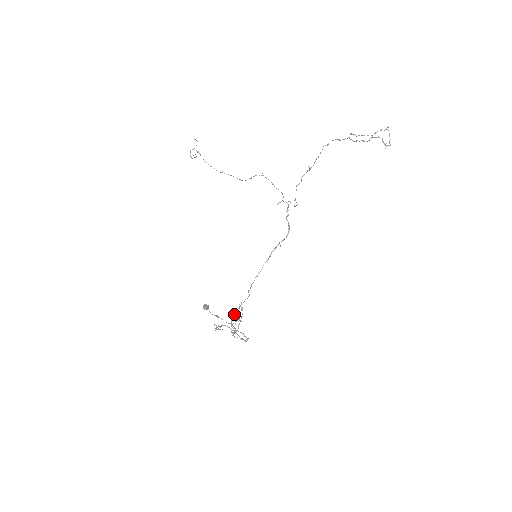
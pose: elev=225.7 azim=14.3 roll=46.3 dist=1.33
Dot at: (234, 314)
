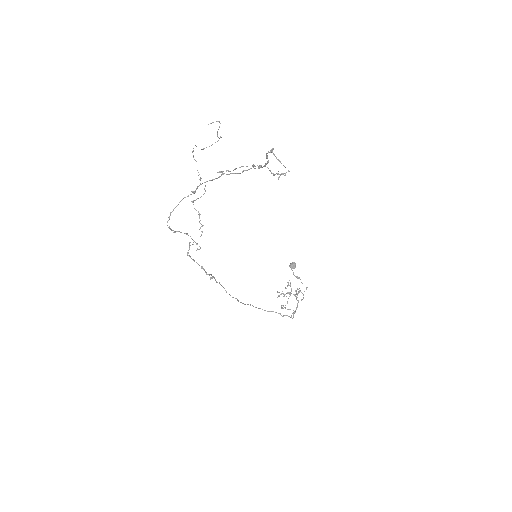
Dot at: occluded
